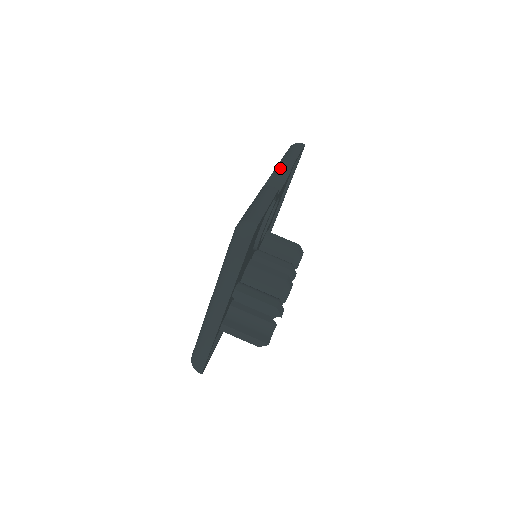
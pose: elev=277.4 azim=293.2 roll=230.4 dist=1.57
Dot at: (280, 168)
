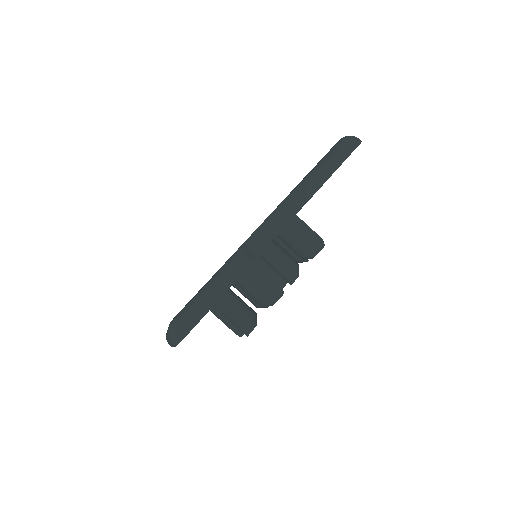
Dot at: (290, 201)
